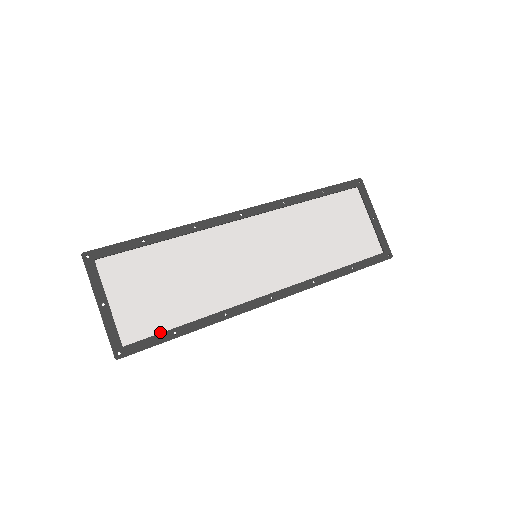
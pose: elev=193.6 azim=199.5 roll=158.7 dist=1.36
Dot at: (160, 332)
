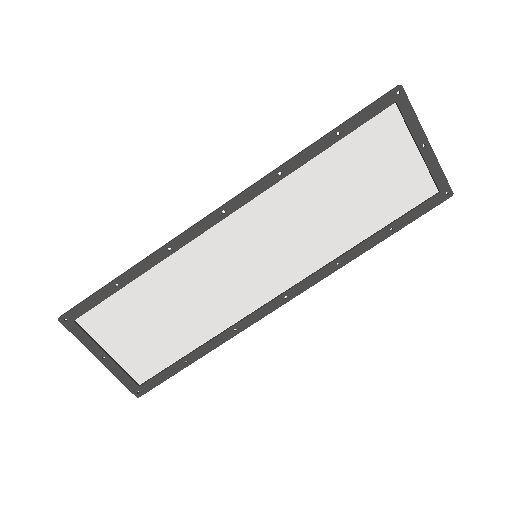
Dot at: (171, 364)
